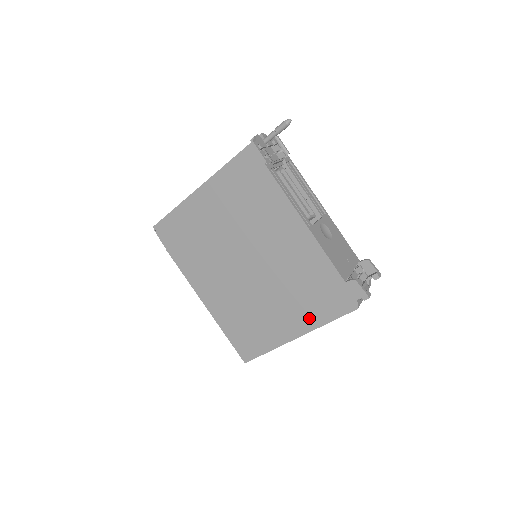
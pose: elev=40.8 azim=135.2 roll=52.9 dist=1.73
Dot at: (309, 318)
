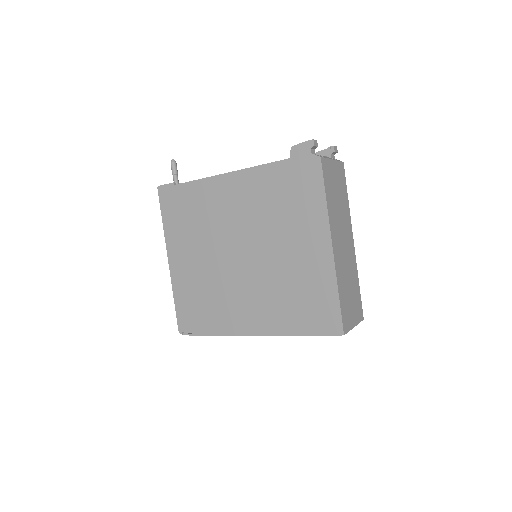
Dot at: (314, 218)
